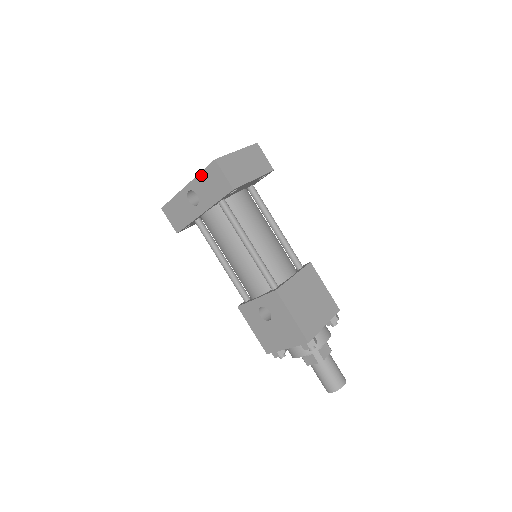
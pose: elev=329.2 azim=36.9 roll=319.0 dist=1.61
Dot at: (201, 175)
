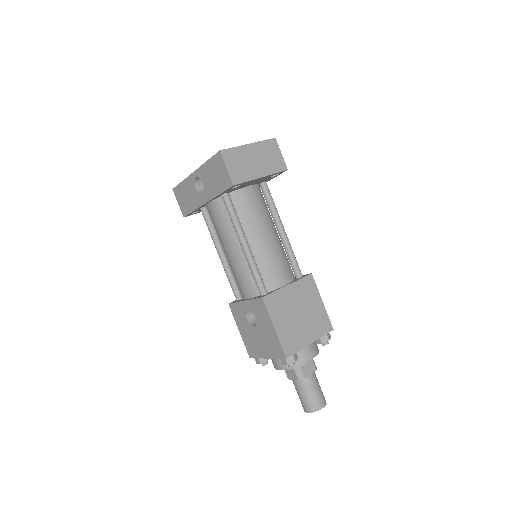
Dot at: (207, 164)
